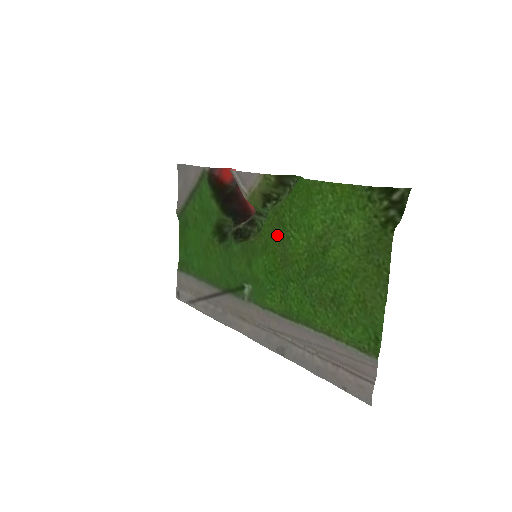
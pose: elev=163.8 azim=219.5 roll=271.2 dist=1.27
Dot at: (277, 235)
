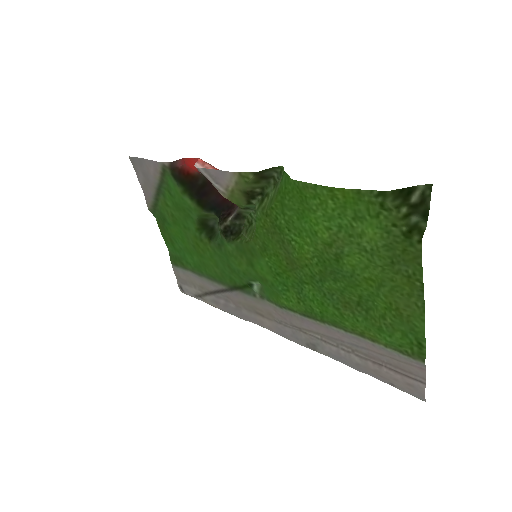
Dot at: (275, 238)
